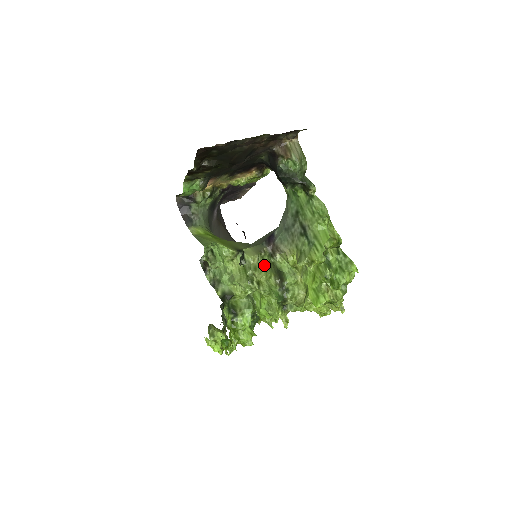
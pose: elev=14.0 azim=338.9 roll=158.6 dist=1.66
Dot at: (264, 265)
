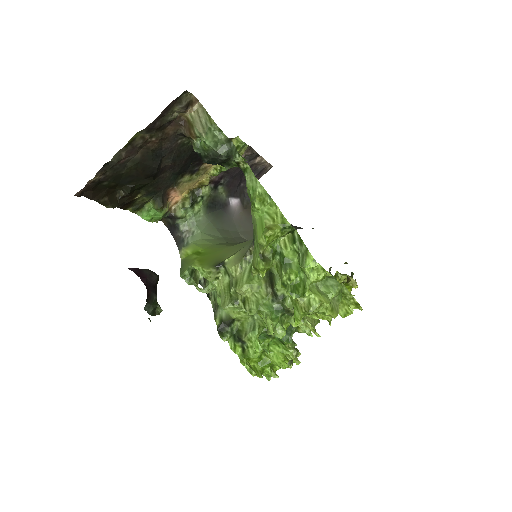
Dot at: (249, 273)
